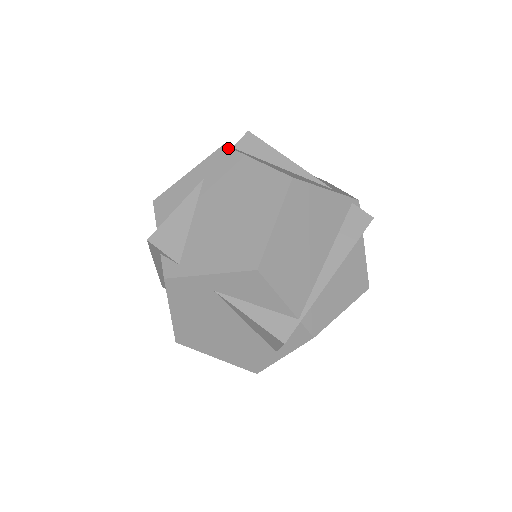
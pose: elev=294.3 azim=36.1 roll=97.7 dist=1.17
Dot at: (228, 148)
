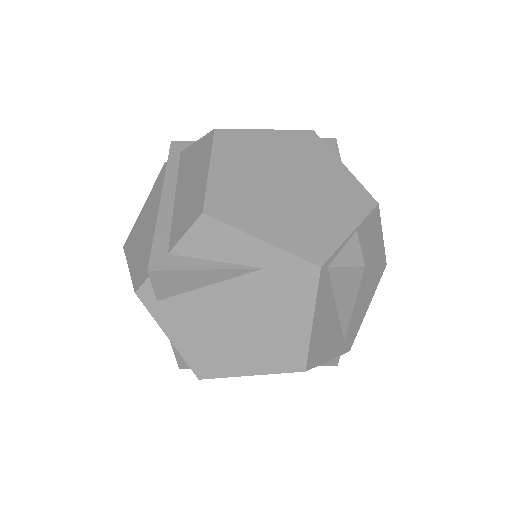
Dot at: (317, 277)
